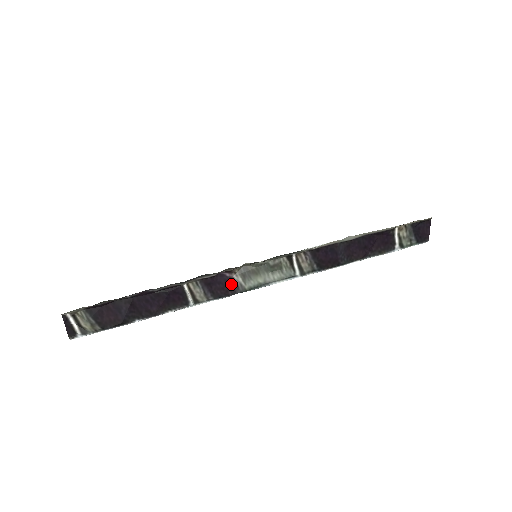
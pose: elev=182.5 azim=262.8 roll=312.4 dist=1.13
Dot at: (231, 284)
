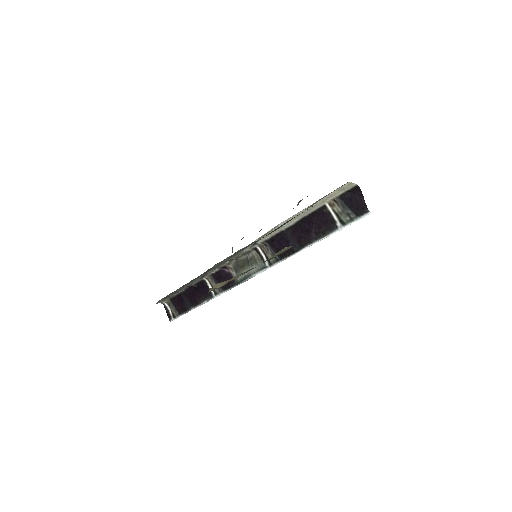
Dot at: (230, 278)
